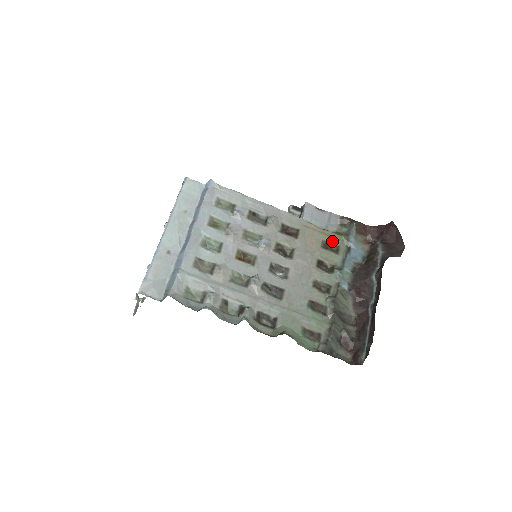
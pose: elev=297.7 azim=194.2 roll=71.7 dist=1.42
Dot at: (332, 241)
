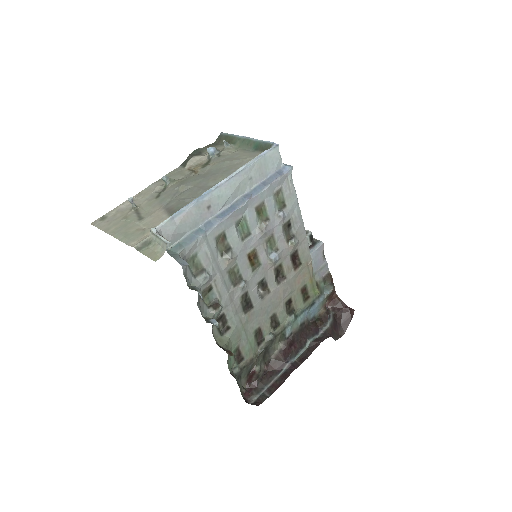
Dot at: (310, 290)
